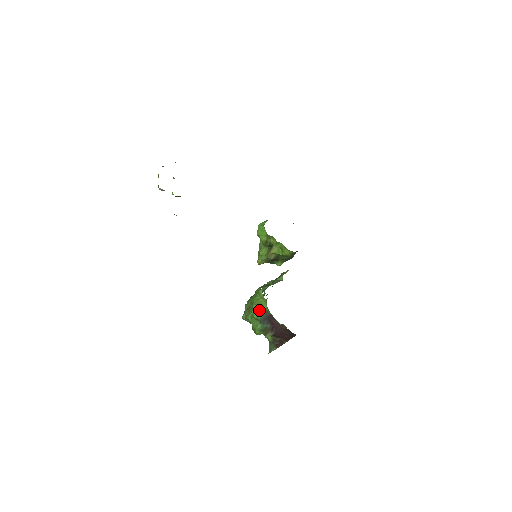
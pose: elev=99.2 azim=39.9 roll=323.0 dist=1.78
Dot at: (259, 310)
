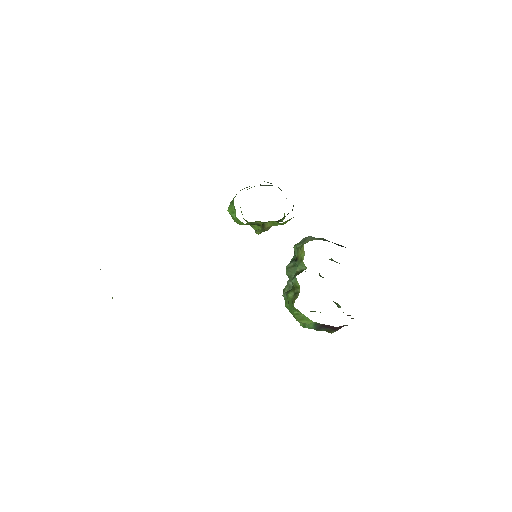
Dot at: (308, 325)
